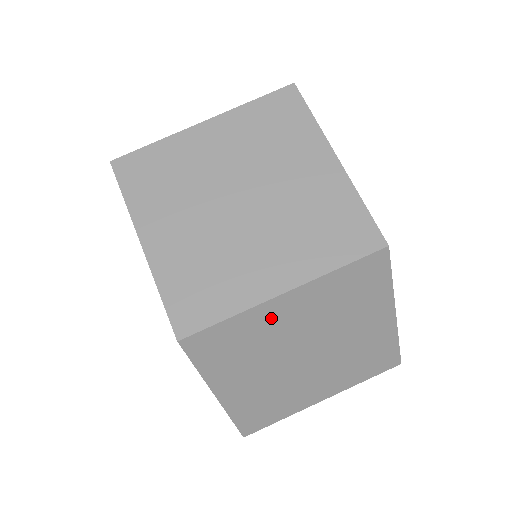
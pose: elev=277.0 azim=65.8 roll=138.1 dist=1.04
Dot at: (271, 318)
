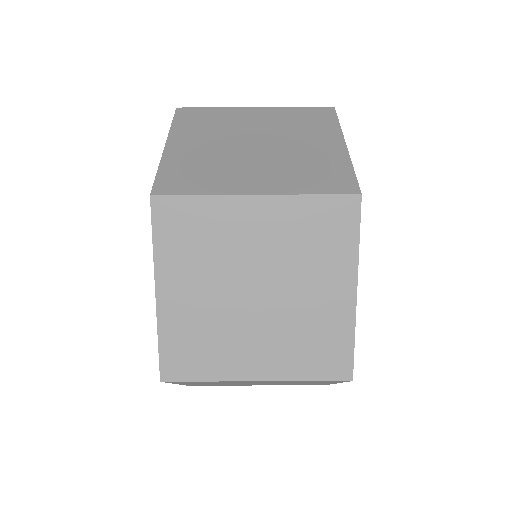
Dot at: occluded
